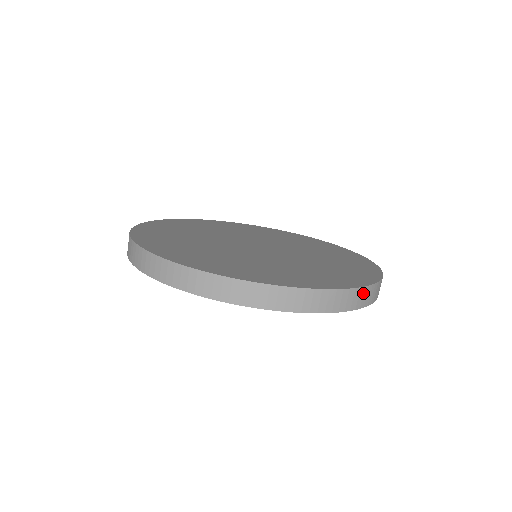
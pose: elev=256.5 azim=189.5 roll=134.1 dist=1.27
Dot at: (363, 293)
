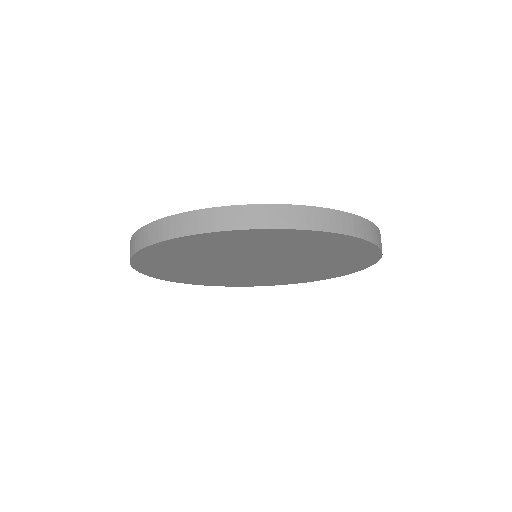
Dot at: (353, 221)
